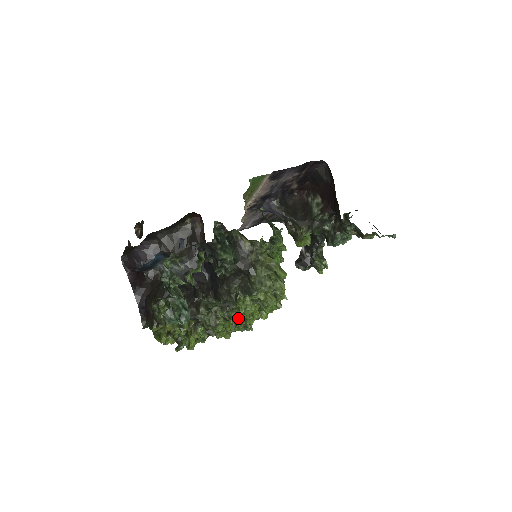
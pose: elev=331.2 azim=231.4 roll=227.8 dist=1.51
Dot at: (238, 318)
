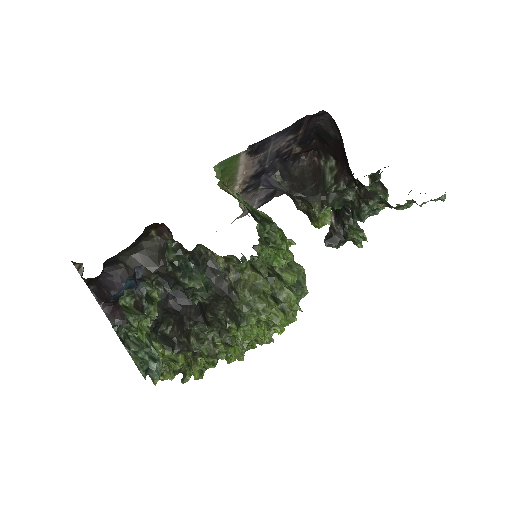
Dot at: occluded
